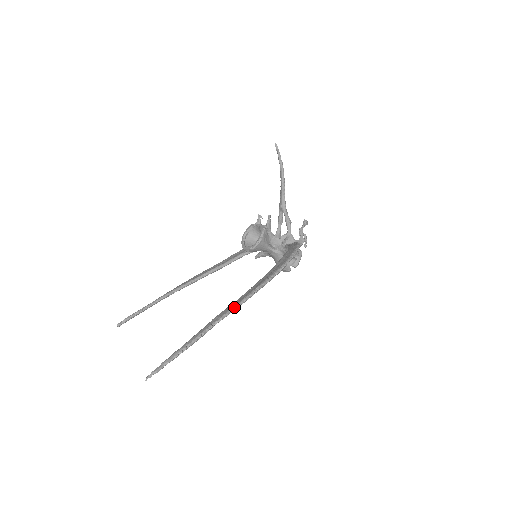
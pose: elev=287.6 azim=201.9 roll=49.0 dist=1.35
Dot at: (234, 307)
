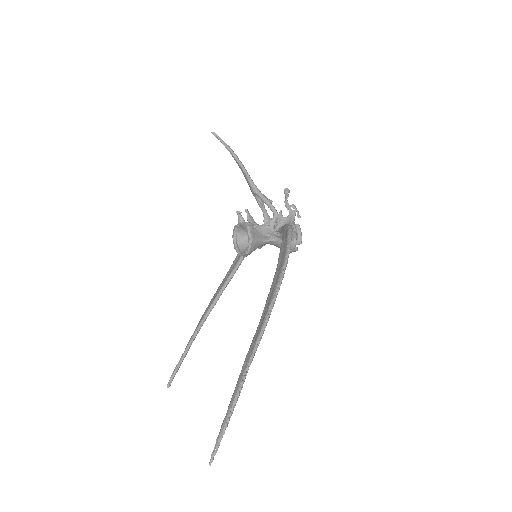
Dot at: (256, 344)
